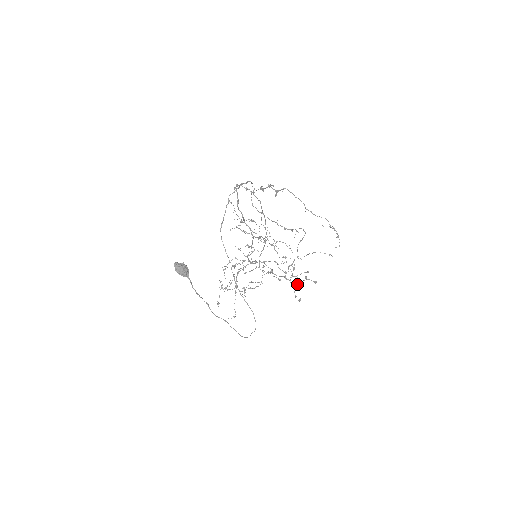
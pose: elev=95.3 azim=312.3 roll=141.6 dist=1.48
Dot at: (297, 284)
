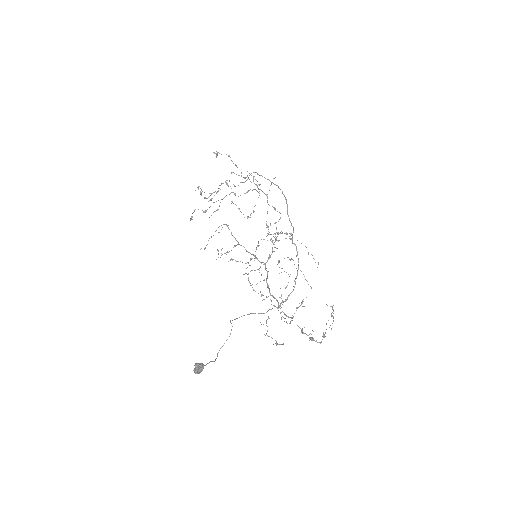
Dot at: occluded
